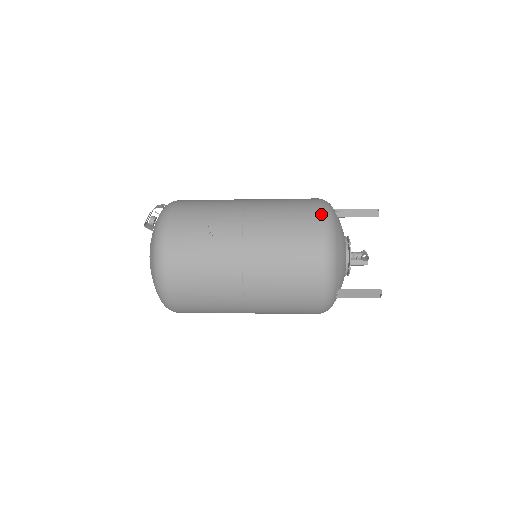
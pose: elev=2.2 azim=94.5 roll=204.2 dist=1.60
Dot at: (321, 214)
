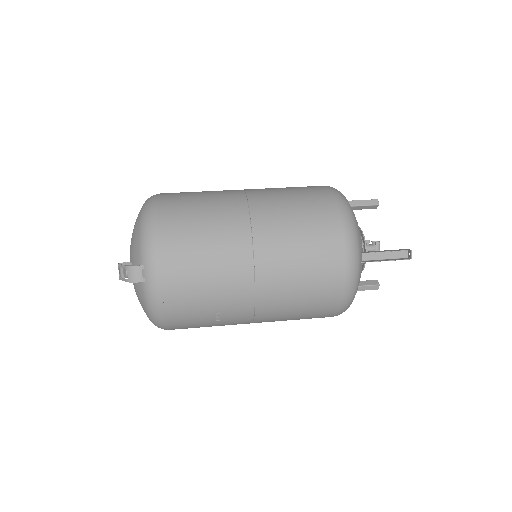
Dot at: (345, 293)
